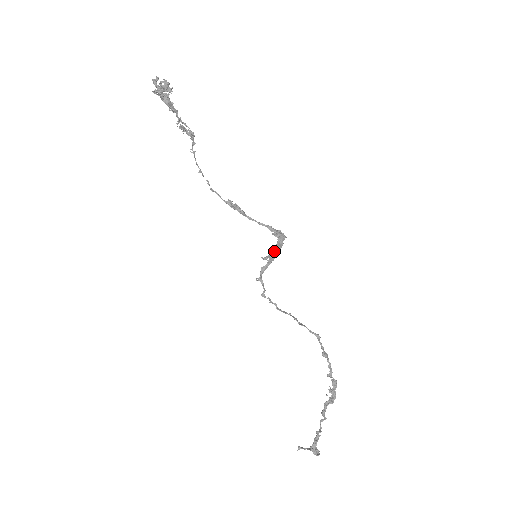
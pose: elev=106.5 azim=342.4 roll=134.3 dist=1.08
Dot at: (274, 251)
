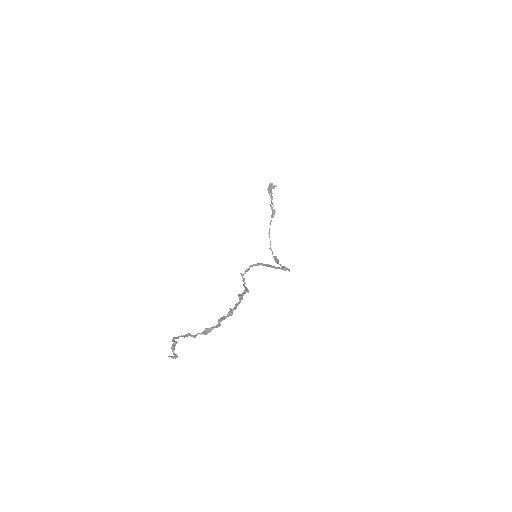
Dot at: (272, 266)
